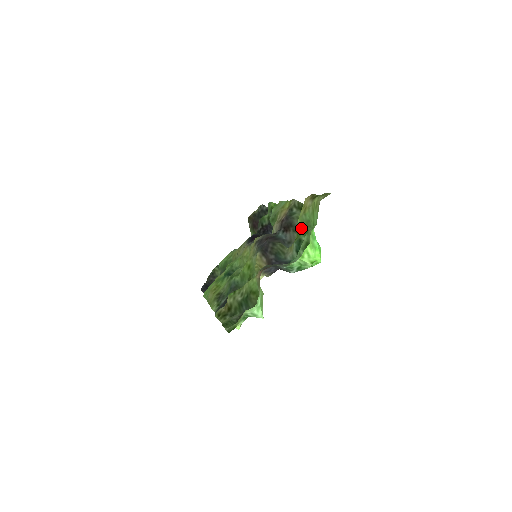
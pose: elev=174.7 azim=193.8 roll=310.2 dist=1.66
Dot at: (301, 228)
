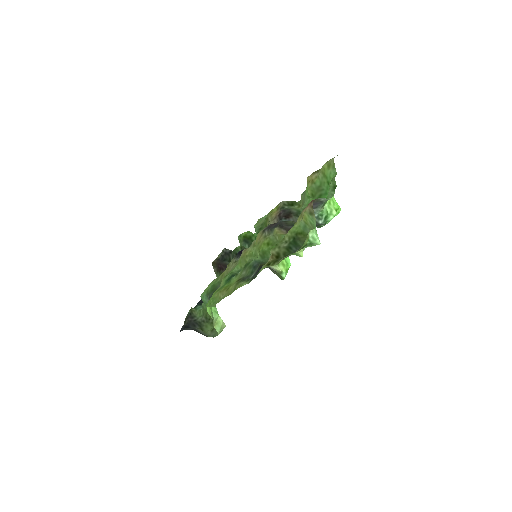
Dot at: (312, 196)
